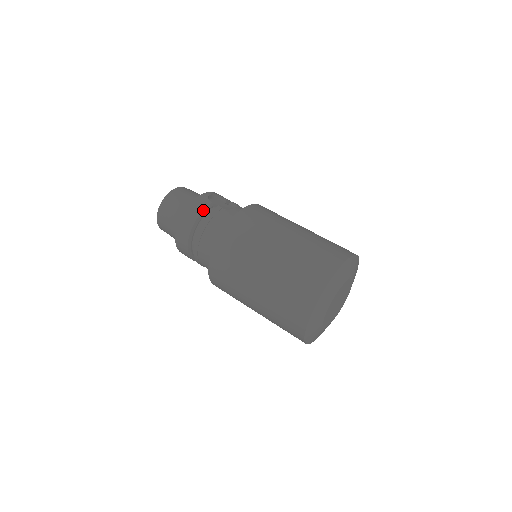
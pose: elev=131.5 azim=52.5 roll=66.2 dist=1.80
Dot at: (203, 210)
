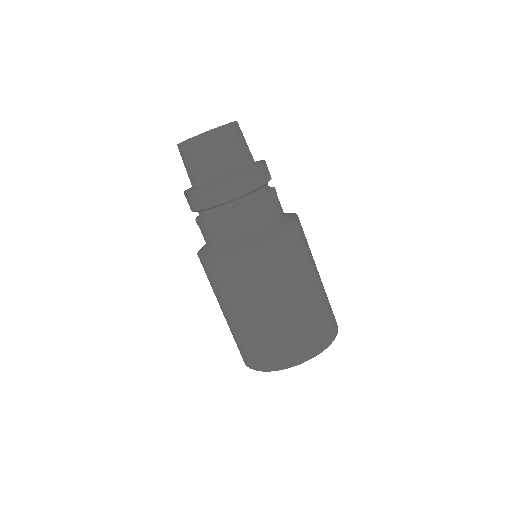
Dot at: (258, 188)
